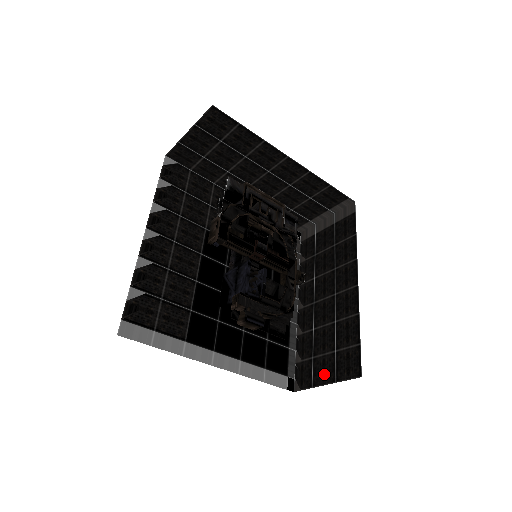
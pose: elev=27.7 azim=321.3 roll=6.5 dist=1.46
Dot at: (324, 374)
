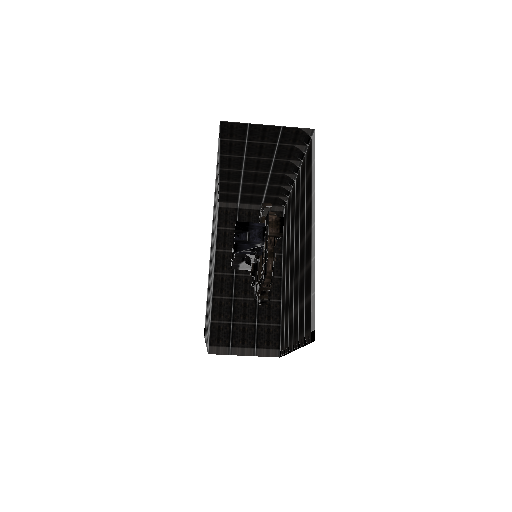
Dot at: occluded
